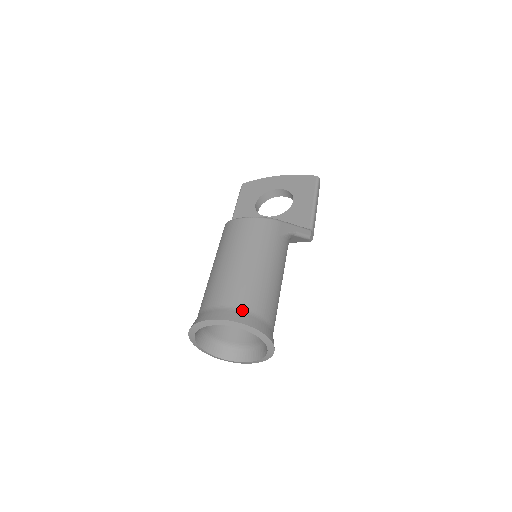
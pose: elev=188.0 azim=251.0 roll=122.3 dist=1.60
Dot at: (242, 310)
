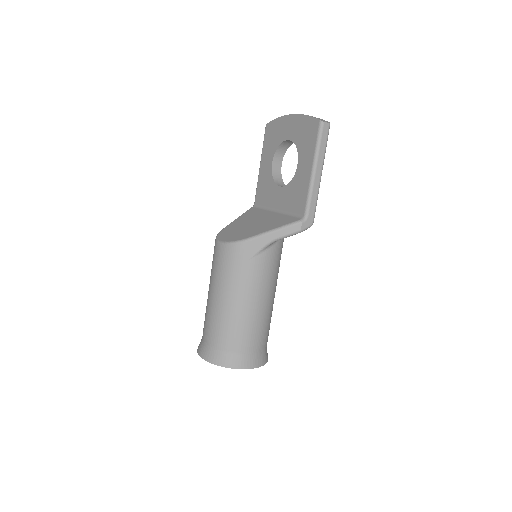
Dot at: (215, 349)
